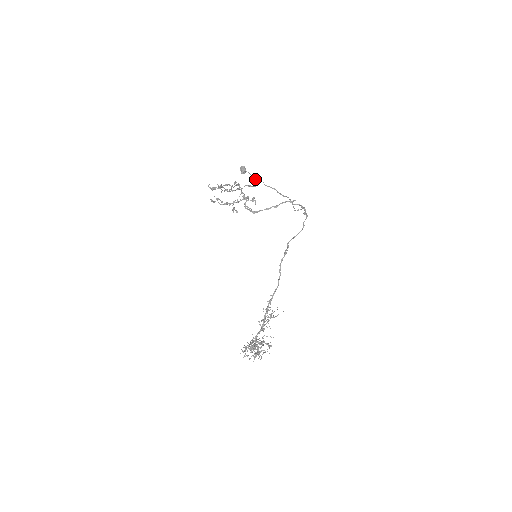
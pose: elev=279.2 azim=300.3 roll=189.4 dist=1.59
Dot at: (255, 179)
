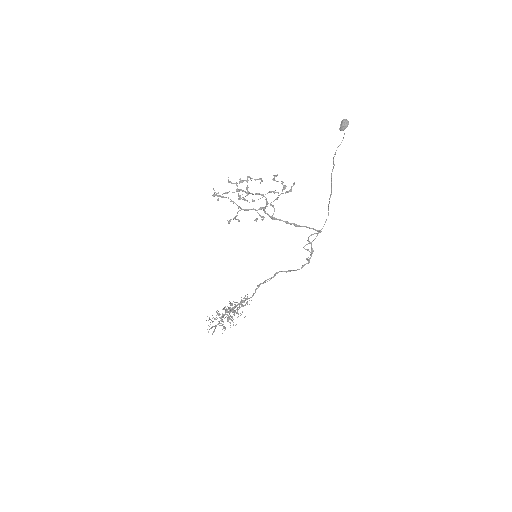
Dot at: occluded
